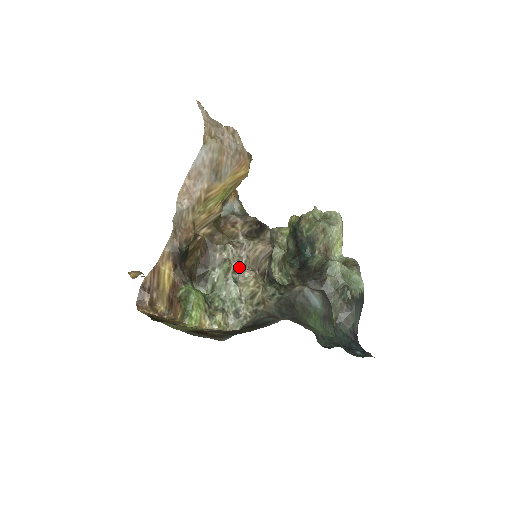
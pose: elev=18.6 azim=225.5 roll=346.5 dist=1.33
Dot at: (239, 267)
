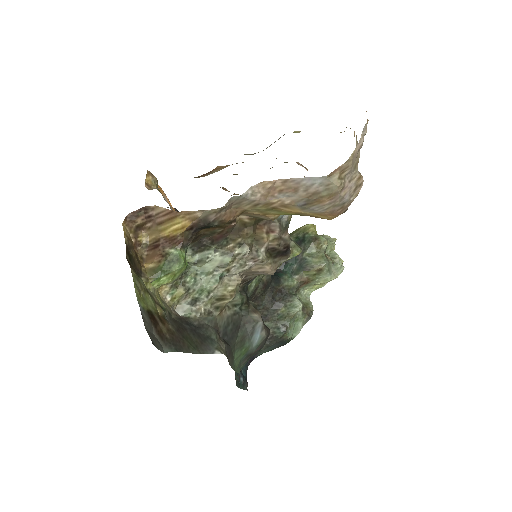
Dot at: (236, 270)
